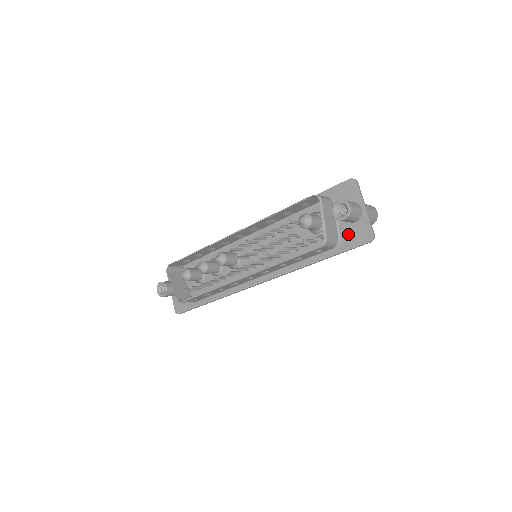
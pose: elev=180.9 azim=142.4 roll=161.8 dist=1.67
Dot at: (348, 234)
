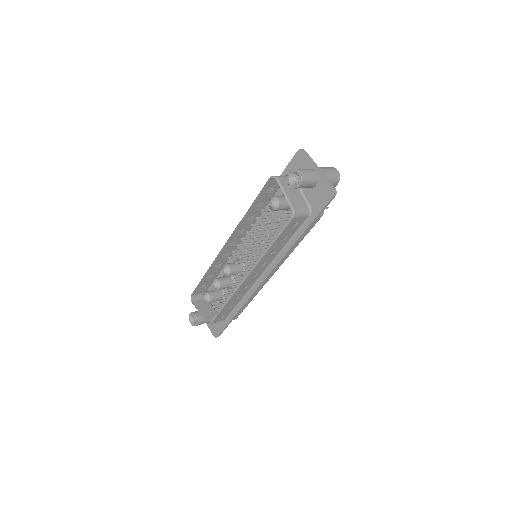
Dot at: (314, 199)
